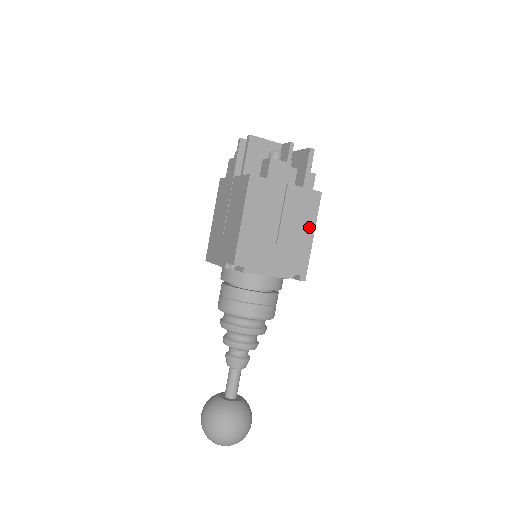
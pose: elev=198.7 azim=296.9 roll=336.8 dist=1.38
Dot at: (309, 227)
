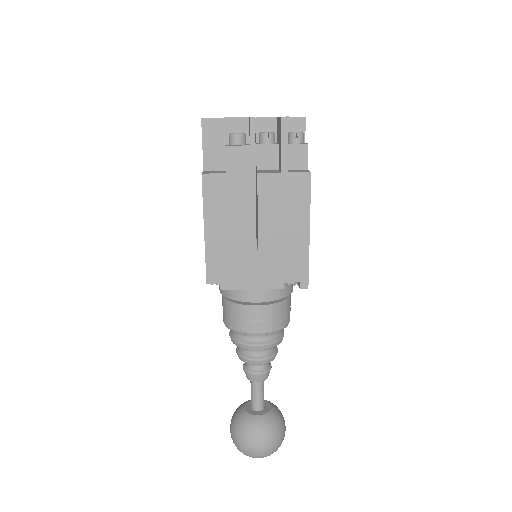
Dot at: (300, 221)
